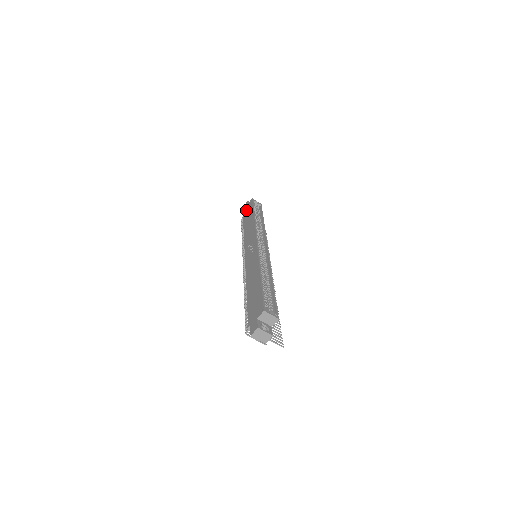
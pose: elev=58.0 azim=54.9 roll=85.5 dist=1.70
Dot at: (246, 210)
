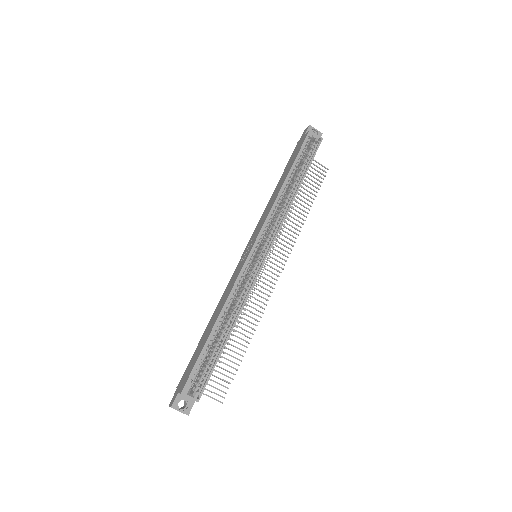
Dot at: (297, 147)
